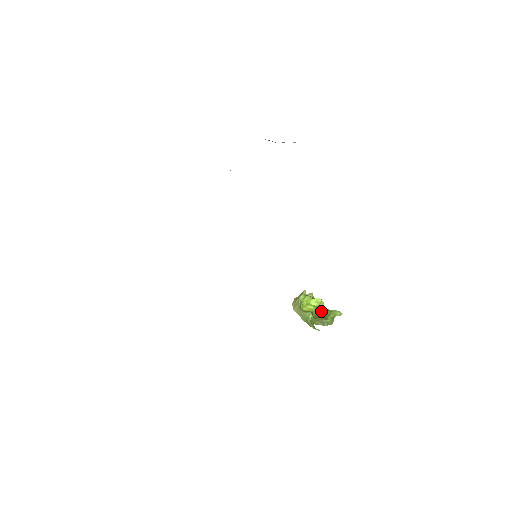
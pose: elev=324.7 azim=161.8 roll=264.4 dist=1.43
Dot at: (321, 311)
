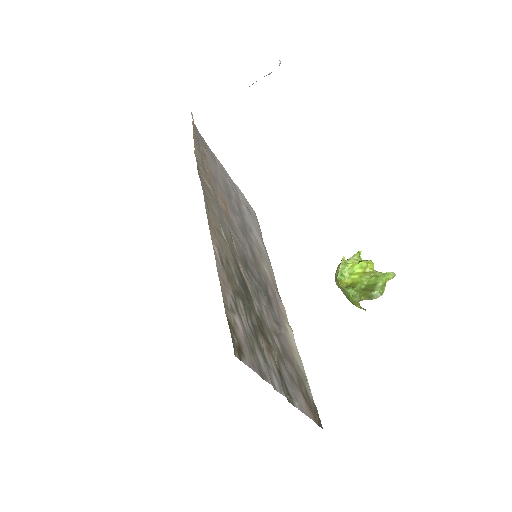
Dot at: (367, 280)
